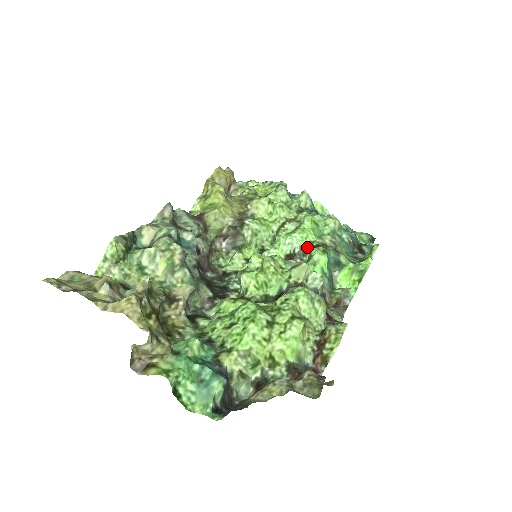
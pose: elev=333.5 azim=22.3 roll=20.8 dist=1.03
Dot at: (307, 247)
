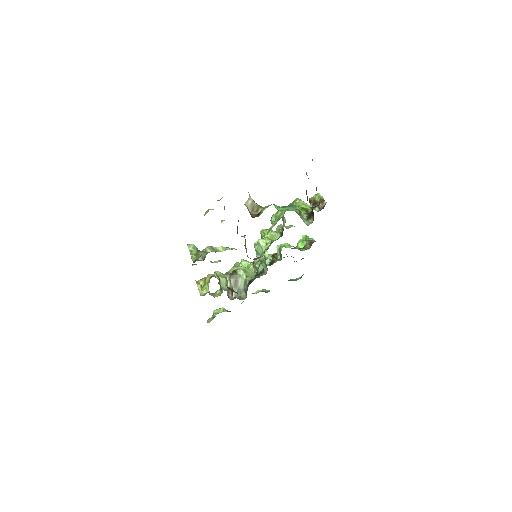
Dot at: (274, 255)
